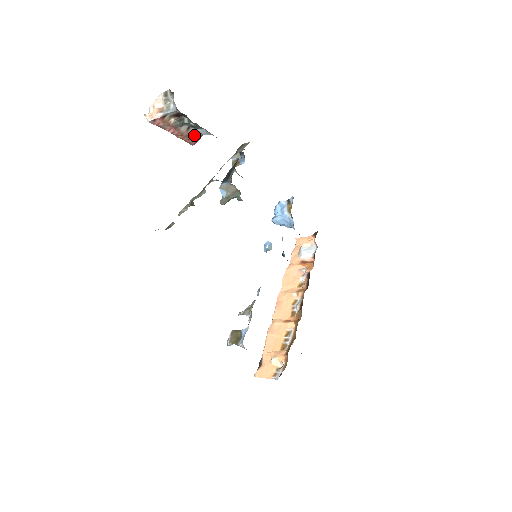
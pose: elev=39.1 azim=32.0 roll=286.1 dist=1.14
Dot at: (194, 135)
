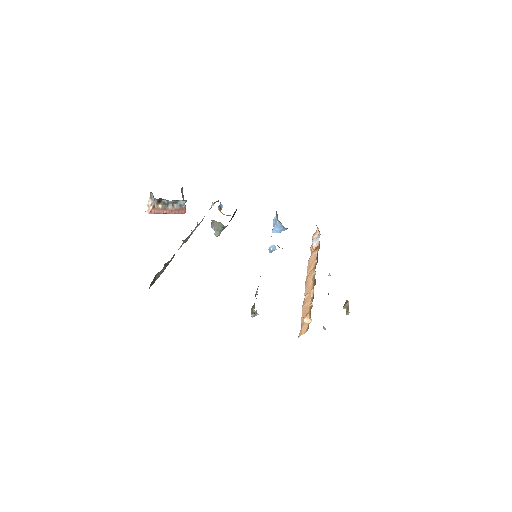
Dot at: (180, 207)
